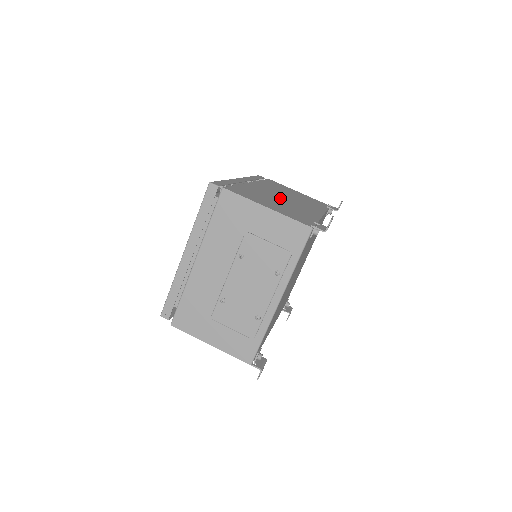
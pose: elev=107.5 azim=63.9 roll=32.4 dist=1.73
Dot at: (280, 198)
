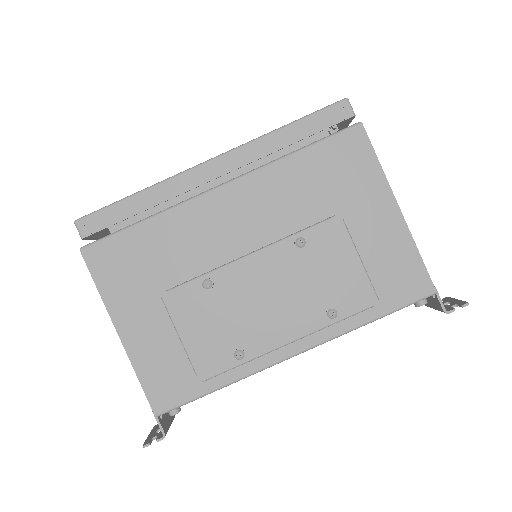
Dot at: occluded
